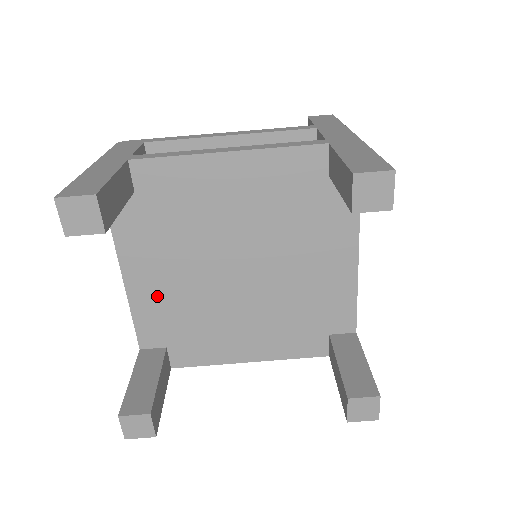
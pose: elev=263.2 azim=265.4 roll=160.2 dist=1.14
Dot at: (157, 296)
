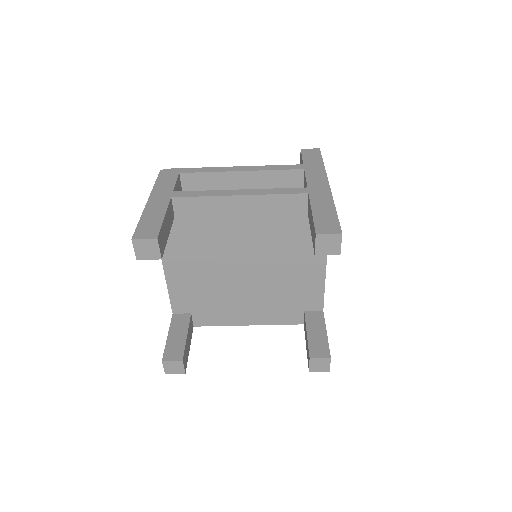
Dot at: (186, 281)
